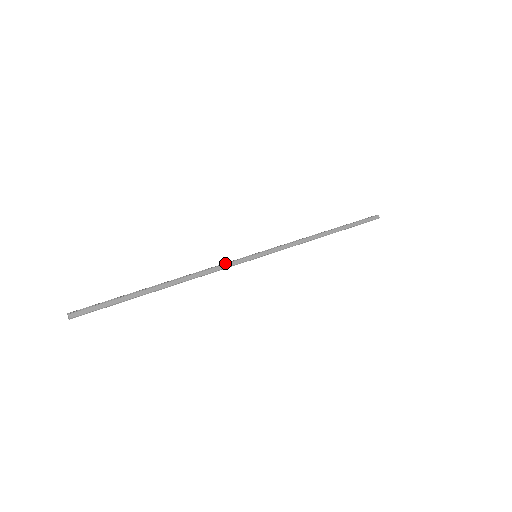
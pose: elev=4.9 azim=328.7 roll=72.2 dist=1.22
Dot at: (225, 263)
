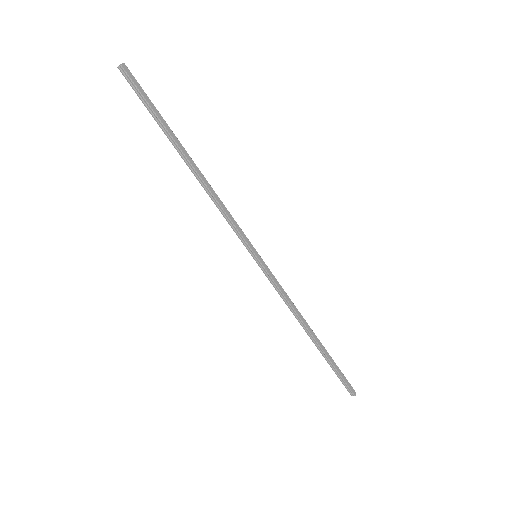
Dot at: occluded
